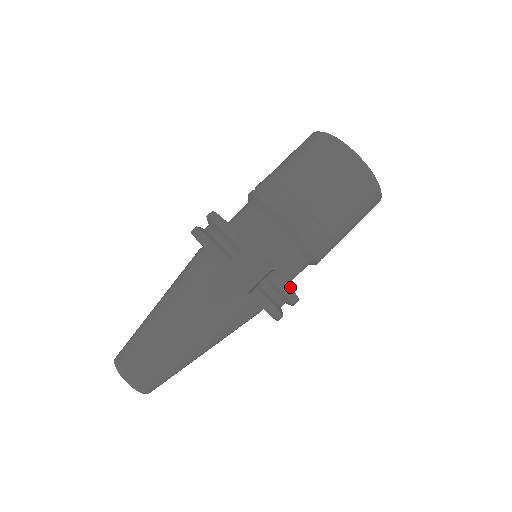
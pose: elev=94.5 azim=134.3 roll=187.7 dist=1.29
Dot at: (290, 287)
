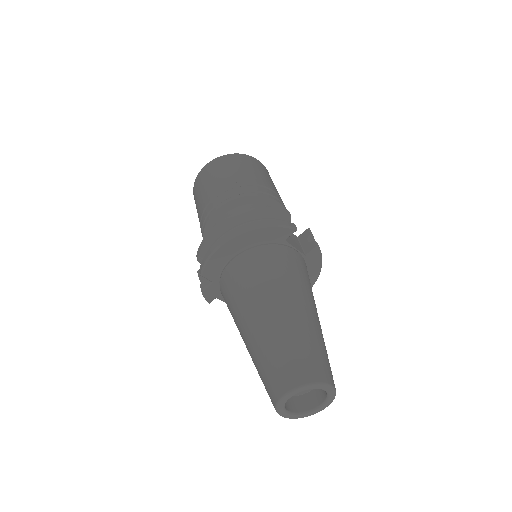
Dot at: occluded
